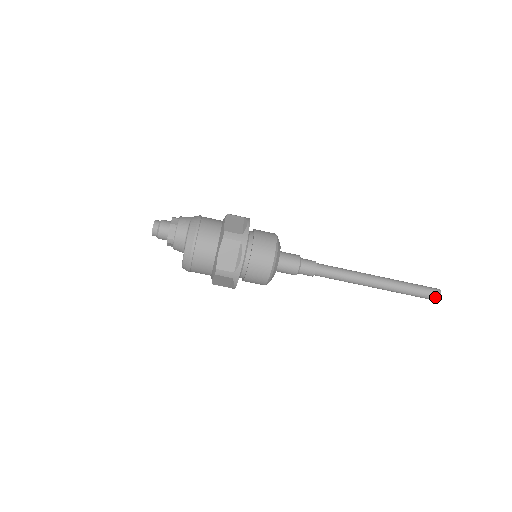
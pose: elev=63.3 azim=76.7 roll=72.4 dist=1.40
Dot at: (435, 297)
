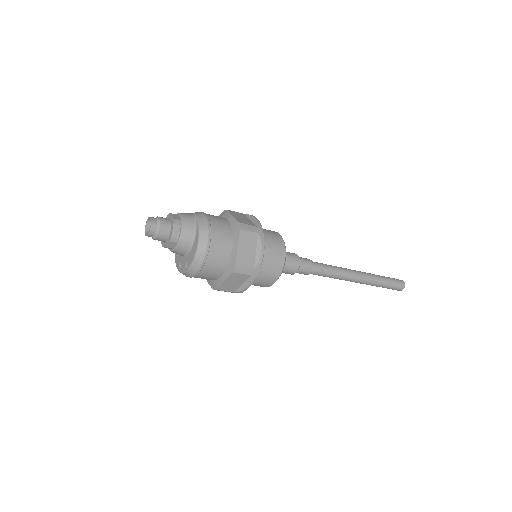
Dot at: (401, 286)
